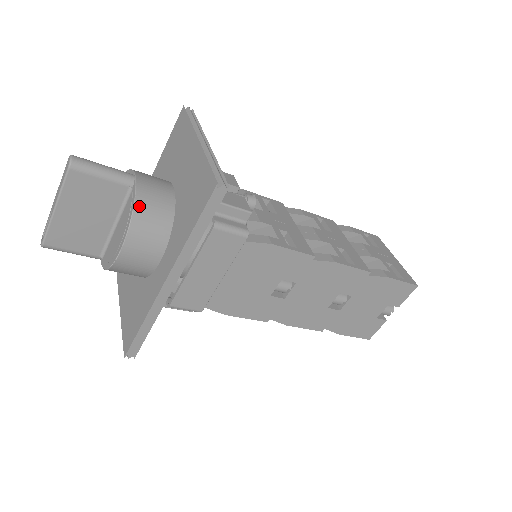
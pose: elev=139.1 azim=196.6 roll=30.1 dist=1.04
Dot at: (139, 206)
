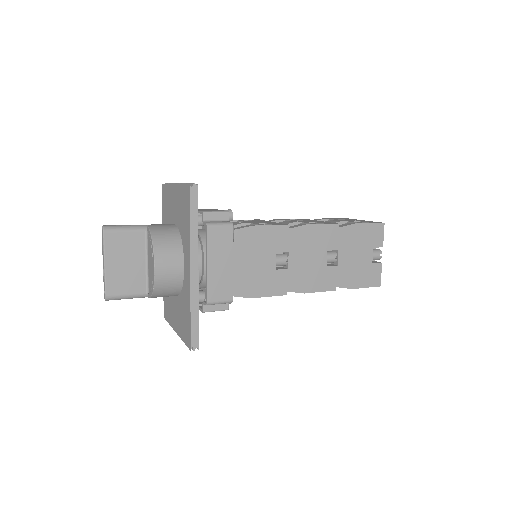
Dot at: (155, 235)
